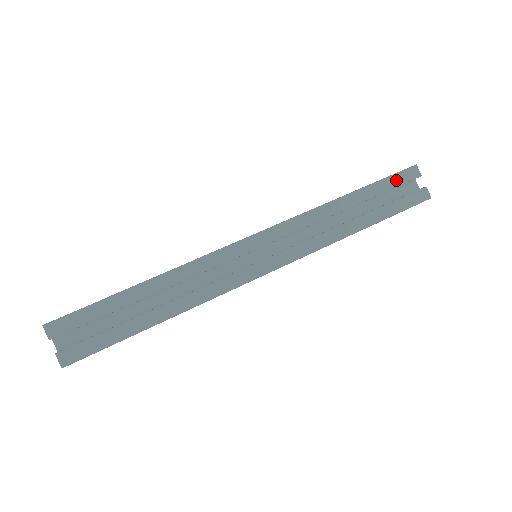
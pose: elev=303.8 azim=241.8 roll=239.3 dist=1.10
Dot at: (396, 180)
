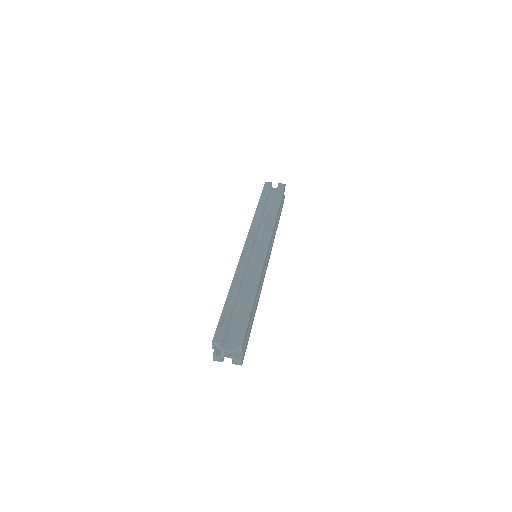
Dot at: (266, 190)
